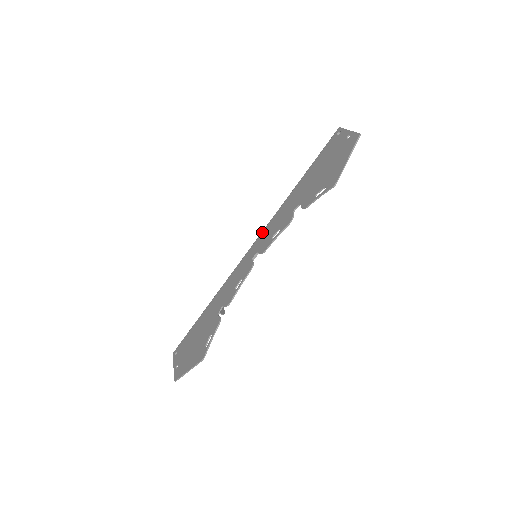
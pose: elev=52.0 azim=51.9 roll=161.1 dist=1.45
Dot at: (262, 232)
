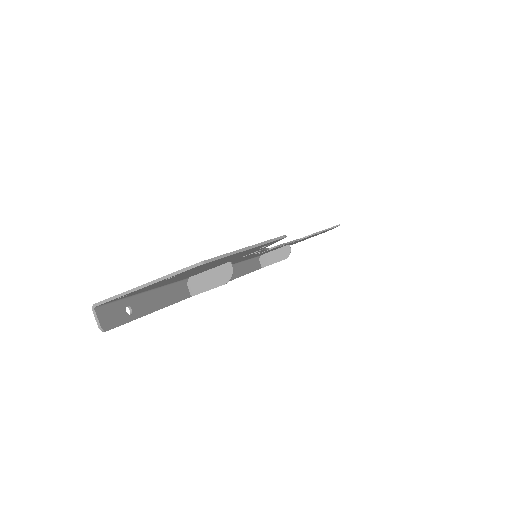
Dot at: occluded
